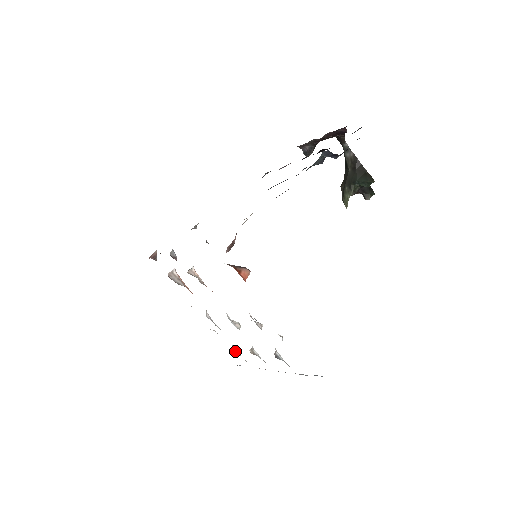
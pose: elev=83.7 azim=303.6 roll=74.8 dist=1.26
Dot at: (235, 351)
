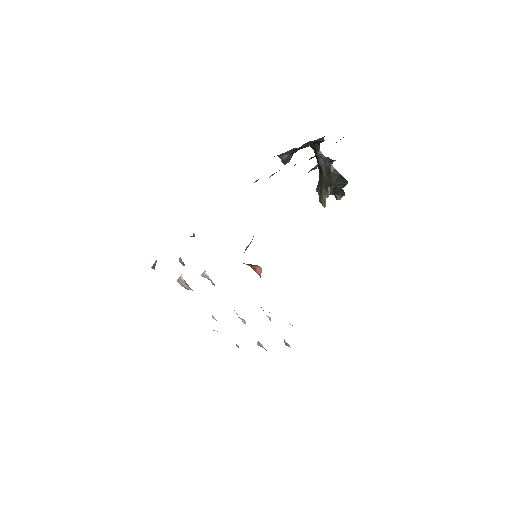
Dot at: (238, 347)
